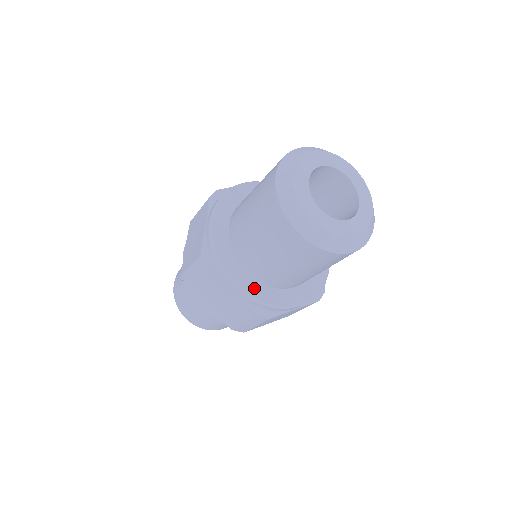
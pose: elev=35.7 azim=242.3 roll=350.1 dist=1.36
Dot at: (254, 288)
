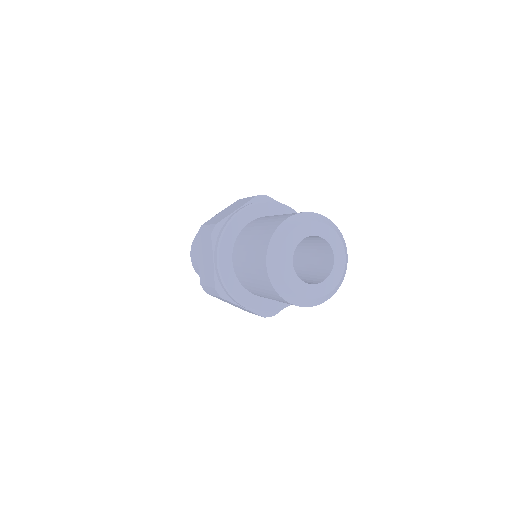
Dot at: (260, 303)
